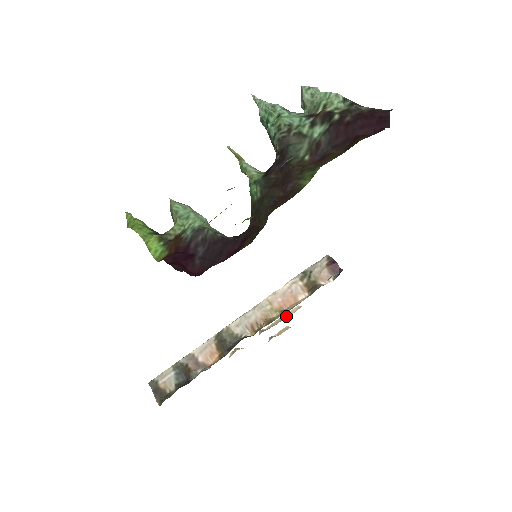
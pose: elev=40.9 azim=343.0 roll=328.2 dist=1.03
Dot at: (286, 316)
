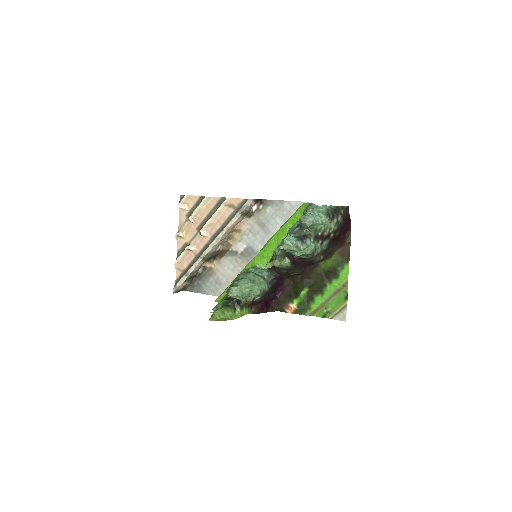
Dot at: (203, 206)
